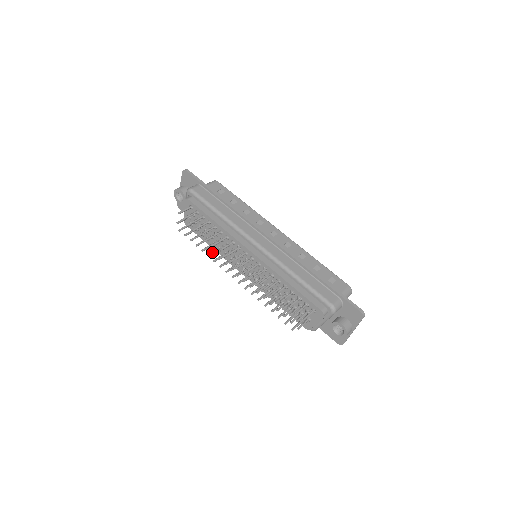
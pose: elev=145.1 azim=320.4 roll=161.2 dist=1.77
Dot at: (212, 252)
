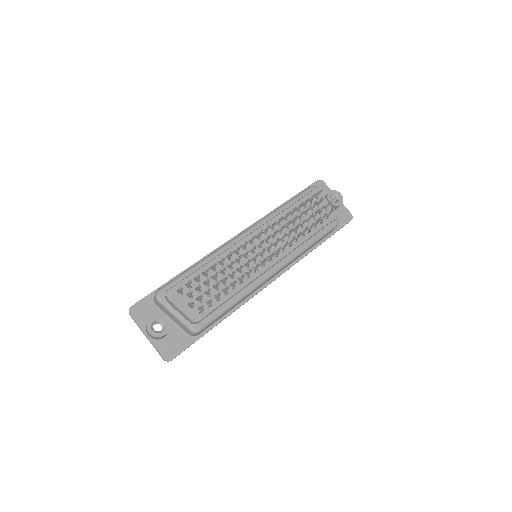
Dot at: (241, 276)
